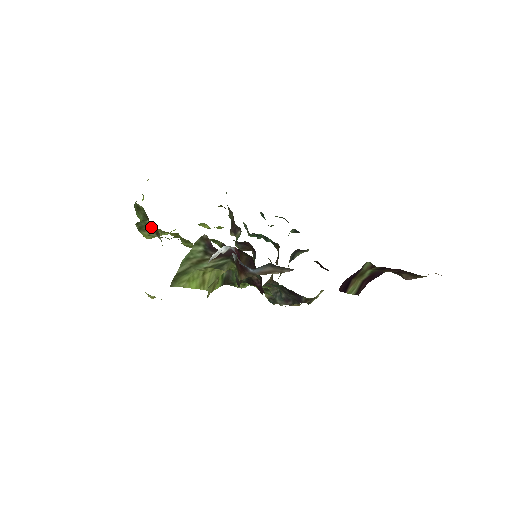
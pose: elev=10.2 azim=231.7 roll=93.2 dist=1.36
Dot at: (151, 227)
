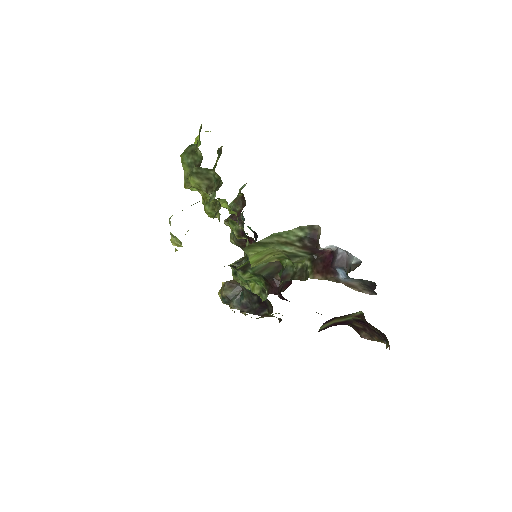
Dot at: (209, 179)
